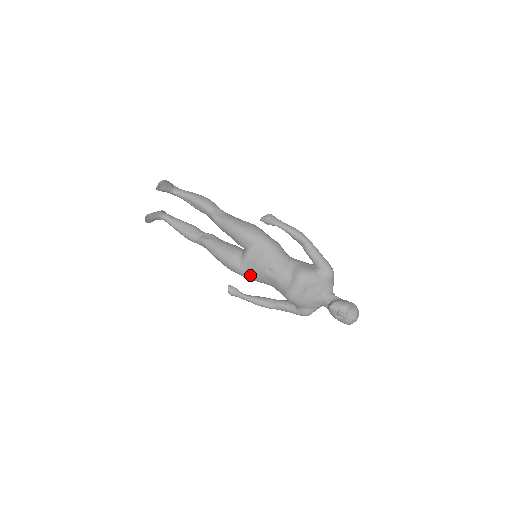
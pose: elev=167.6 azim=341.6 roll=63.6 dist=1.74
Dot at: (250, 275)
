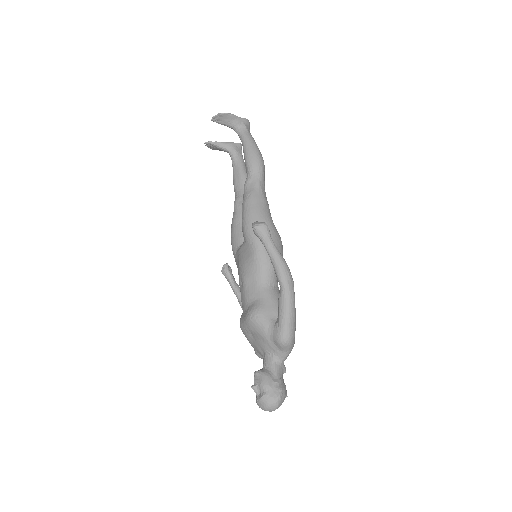
Dot at: occluded
